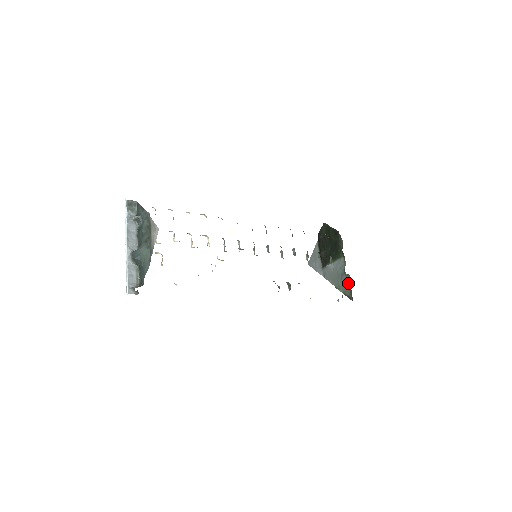
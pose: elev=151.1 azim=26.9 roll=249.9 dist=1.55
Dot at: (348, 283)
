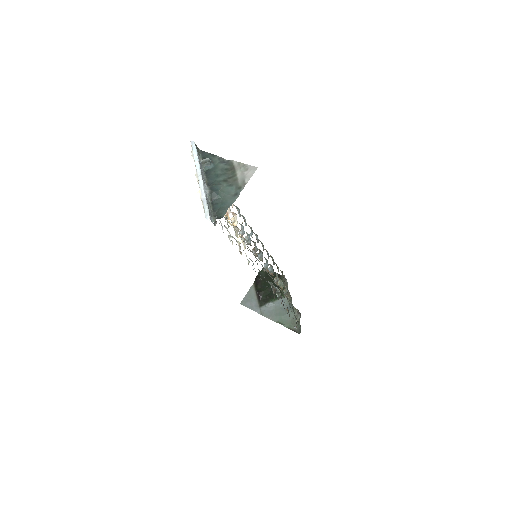
Dot at: (294, 318)
